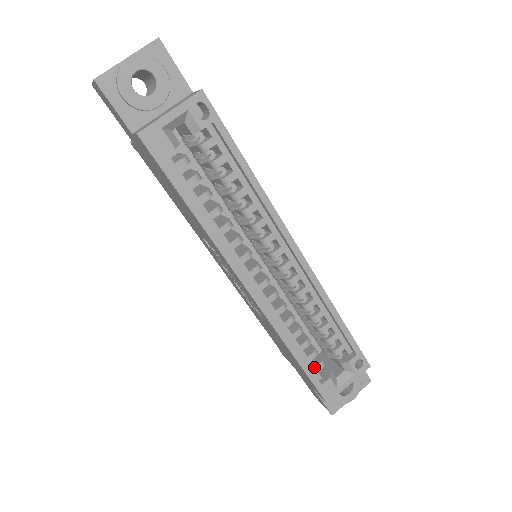
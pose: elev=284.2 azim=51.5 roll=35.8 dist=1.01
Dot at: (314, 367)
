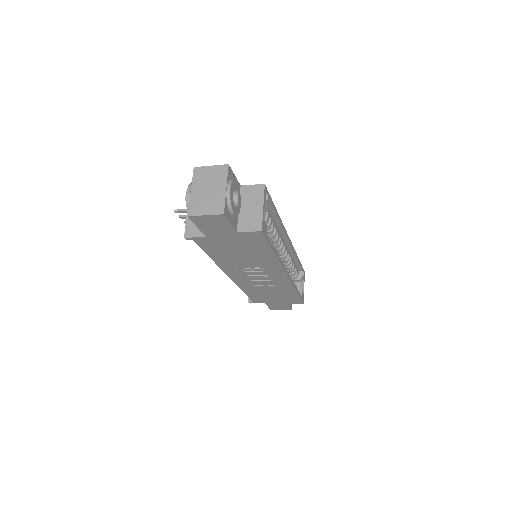
Dot at: occluded
